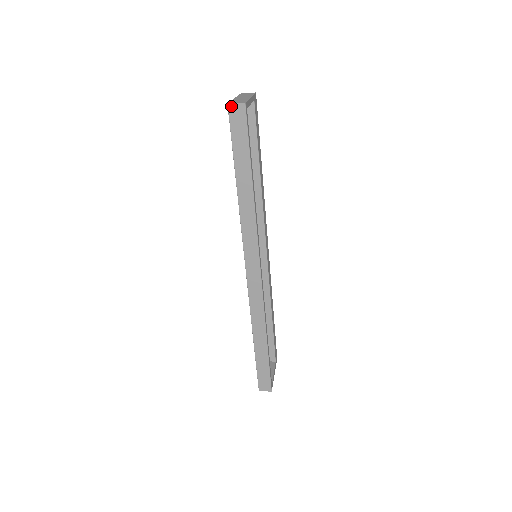
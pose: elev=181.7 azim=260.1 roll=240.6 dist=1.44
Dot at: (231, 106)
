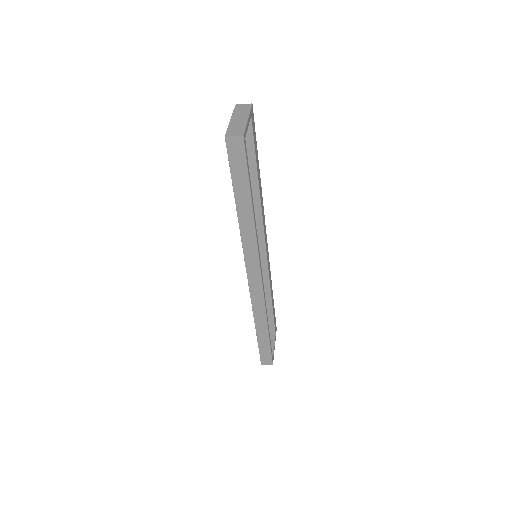
Dot at: (228, 138)
